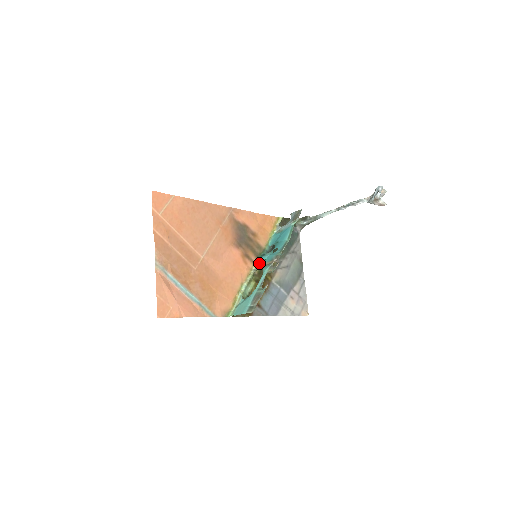
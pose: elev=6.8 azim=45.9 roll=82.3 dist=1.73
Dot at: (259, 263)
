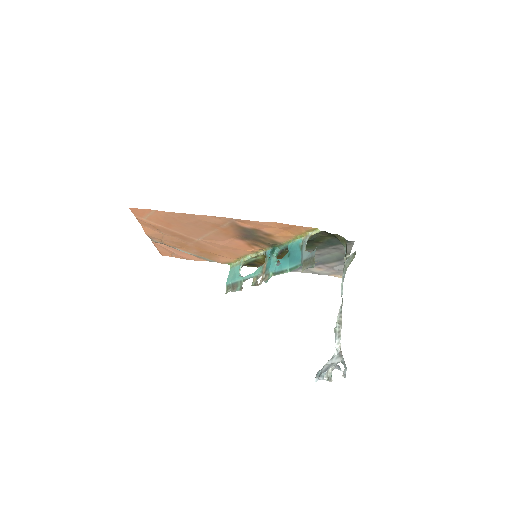
Dot at: (267, 254)
